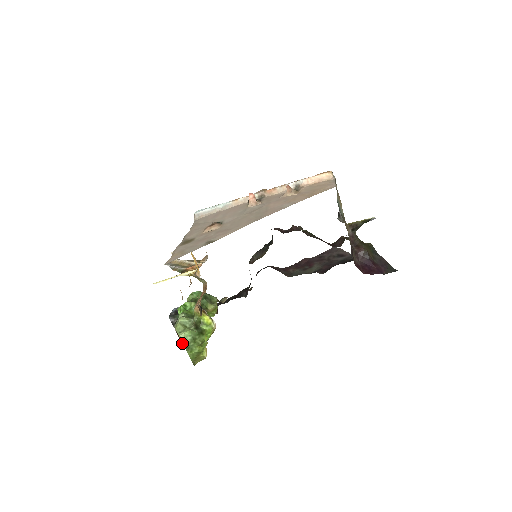
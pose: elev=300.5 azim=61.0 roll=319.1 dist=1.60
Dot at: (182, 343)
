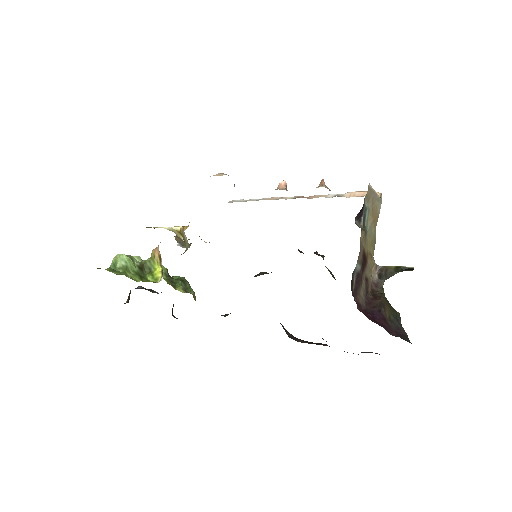
Dot at: (125, 303)
